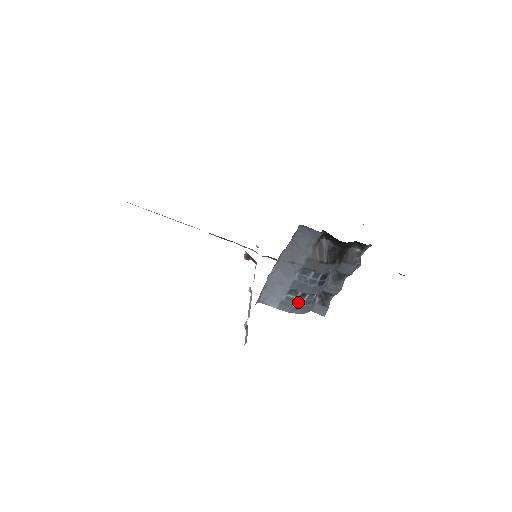
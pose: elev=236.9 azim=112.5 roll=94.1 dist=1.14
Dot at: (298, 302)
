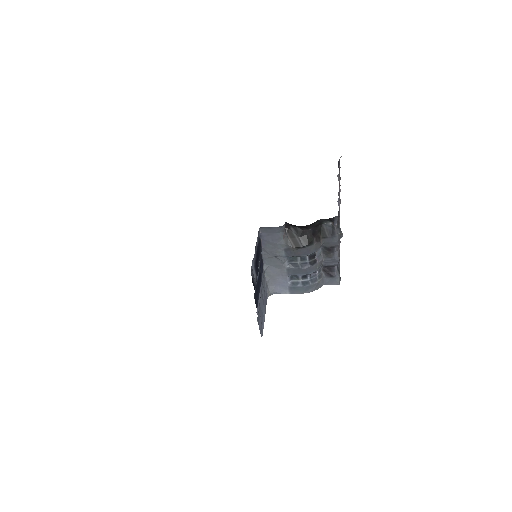
Dot at: (303, 283)
